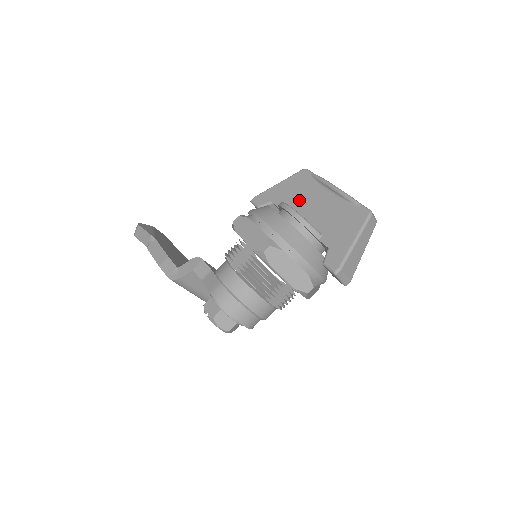
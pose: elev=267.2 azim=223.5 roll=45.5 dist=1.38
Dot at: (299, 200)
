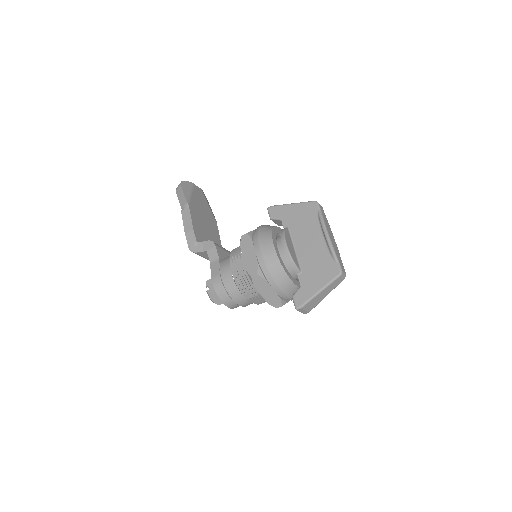
Dot at: (300, 230)
